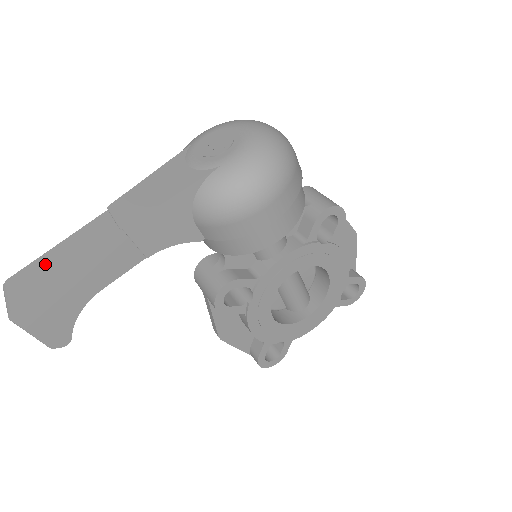
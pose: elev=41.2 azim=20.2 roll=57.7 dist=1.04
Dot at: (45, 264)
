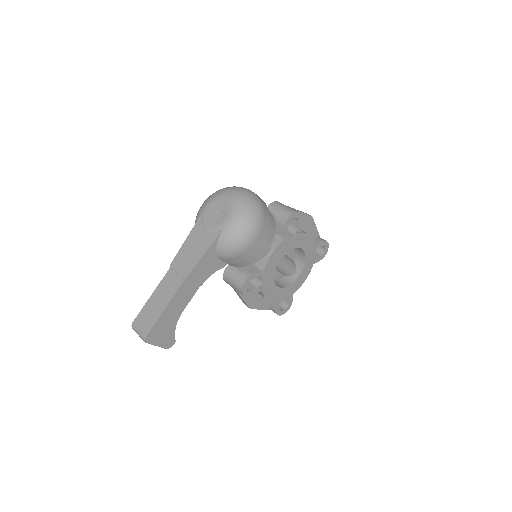
Dot at: (150, 308)
